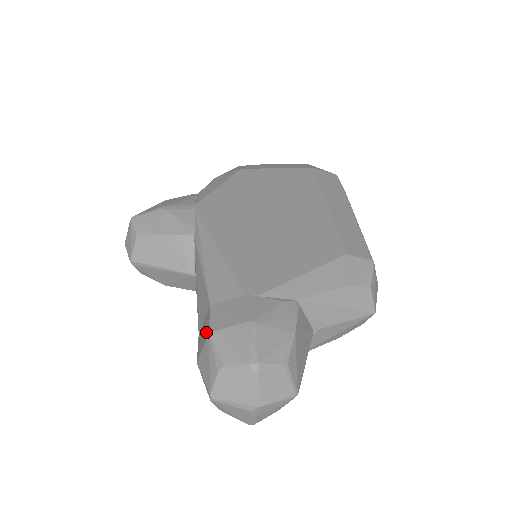
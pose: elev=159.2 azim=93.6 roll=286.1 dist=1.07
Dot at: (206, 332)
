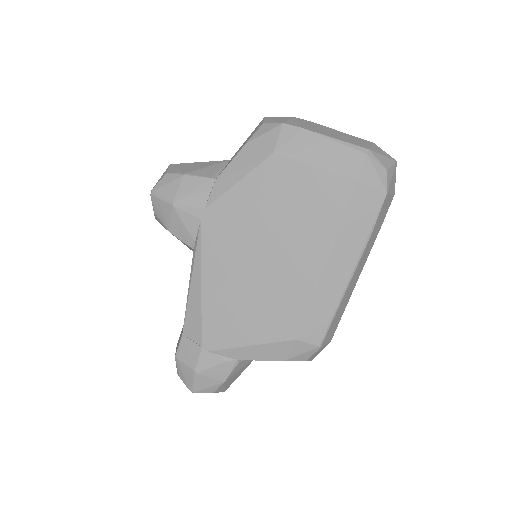
Dot at: (177, 348)
